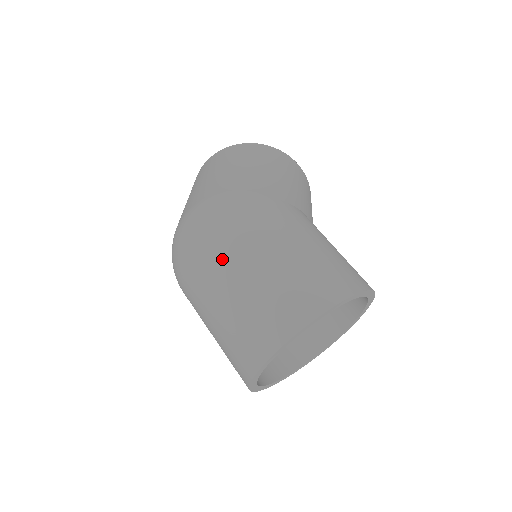
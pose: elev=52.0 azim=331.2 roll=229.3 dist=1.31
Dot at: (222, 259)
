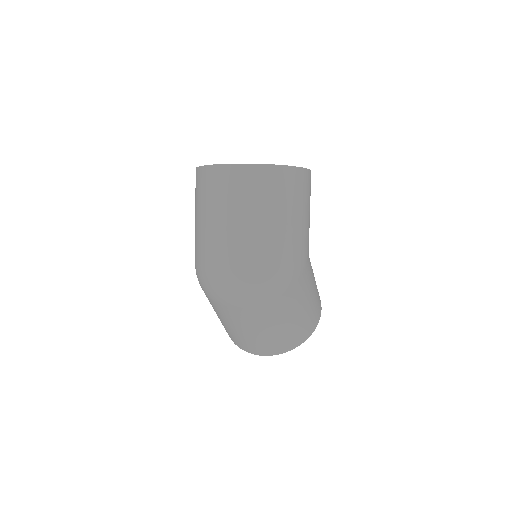
Dot at: (263, 318)
